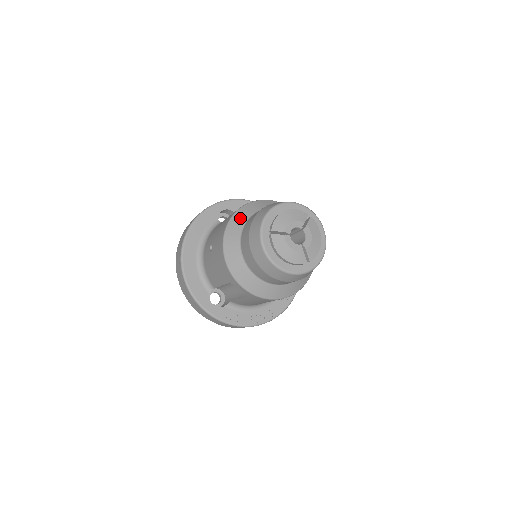
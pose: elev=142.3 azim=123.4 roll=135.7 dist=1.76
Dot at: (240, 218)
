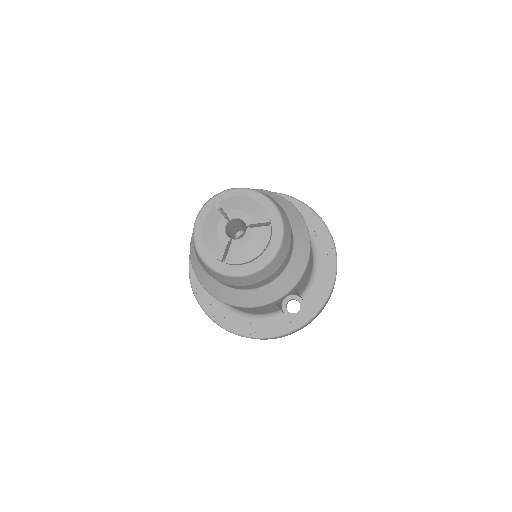
Dot at: occluded
